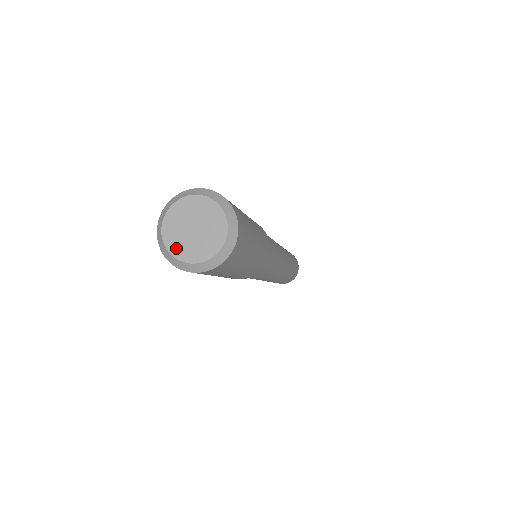
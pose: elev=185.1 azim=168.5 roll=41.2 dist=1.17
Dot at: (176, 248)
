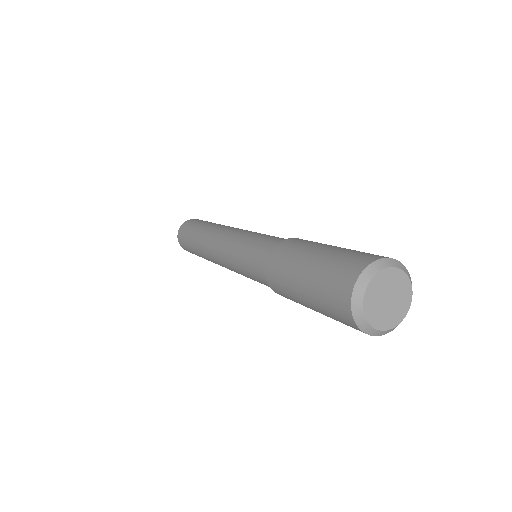
Dot at: (371, 312)
